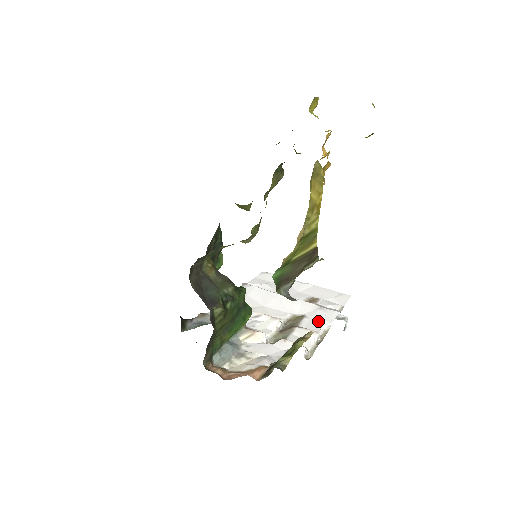
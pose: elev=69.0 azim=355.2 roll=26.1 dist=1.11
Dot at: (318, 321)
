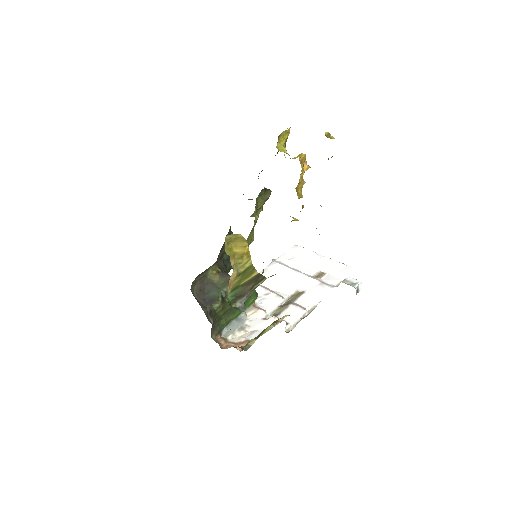
Dot at: (312, 297)
